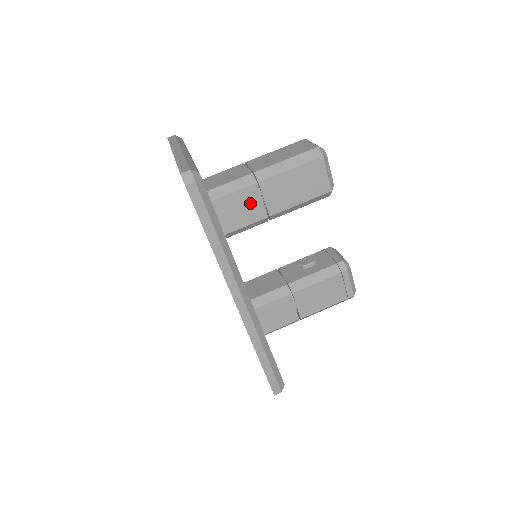
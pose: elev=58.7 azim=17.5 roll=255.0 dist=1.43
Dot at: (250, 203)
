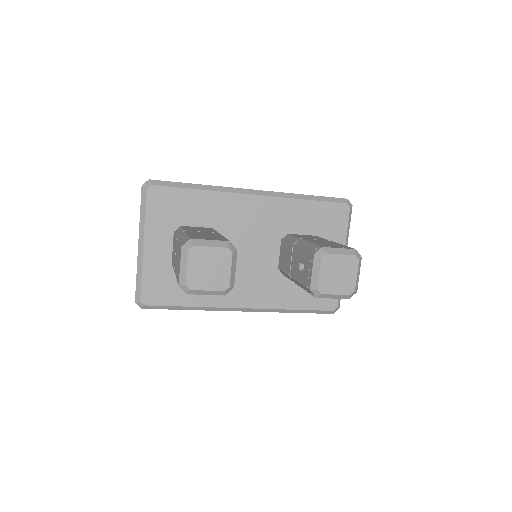
Dot at: occluded
